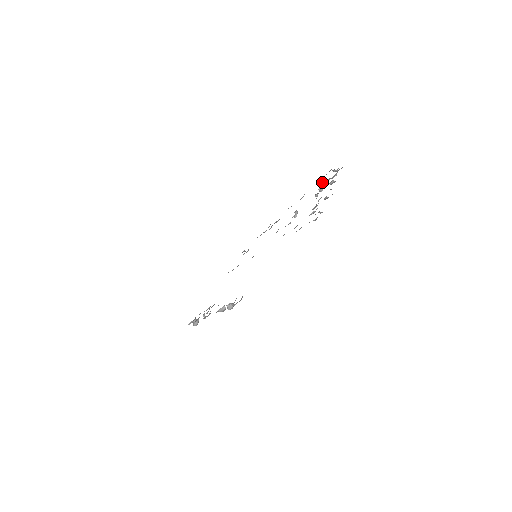
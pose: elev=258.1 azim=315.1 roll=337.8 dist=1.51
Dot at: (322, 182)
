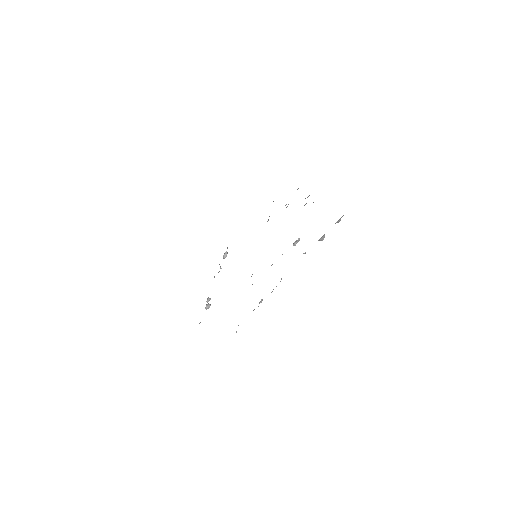
Dot at: occluded
